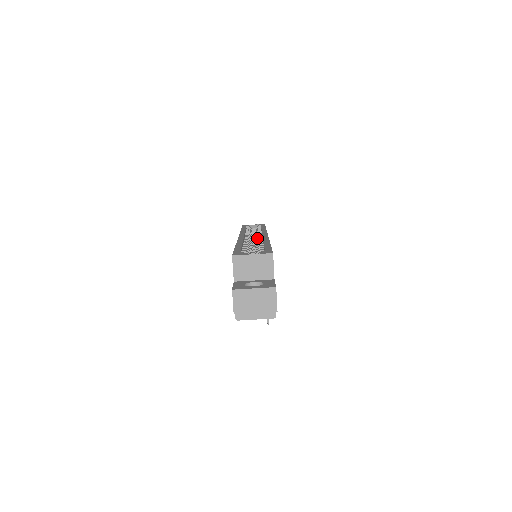
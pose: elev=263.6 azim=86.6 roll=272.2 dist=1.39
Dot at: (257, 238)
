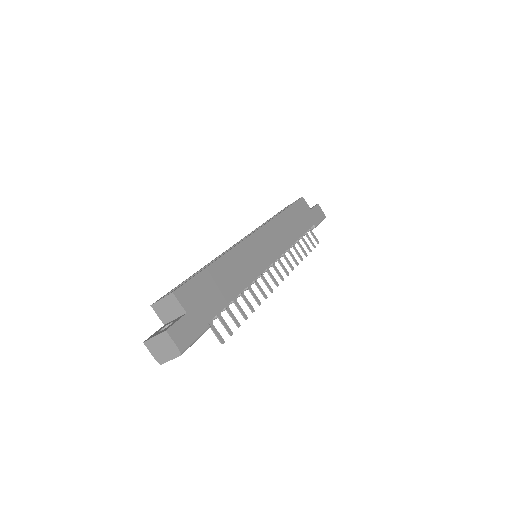
Dot at: occluded
